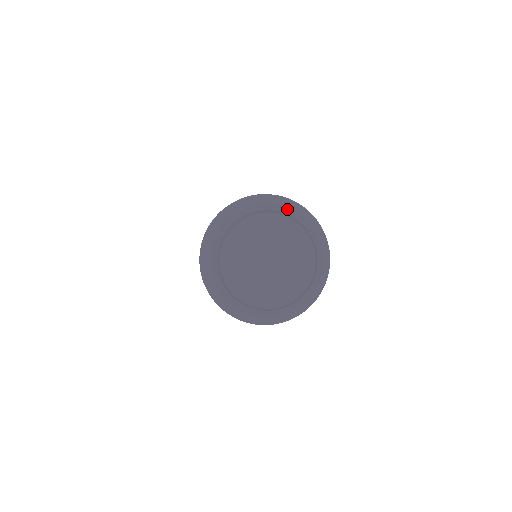
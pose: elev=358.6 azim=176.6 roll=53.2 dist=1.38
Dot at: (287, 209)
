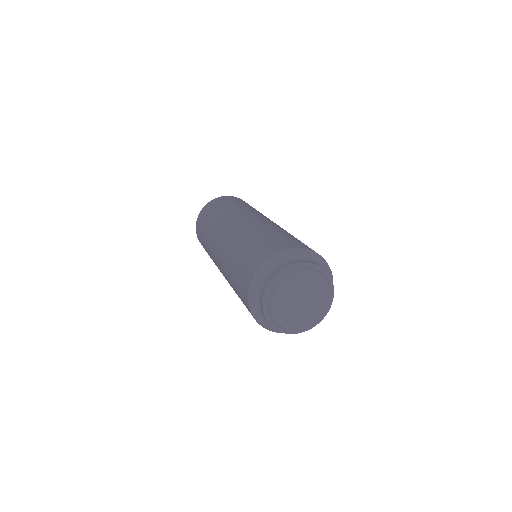
Dot at: (314, 265)
